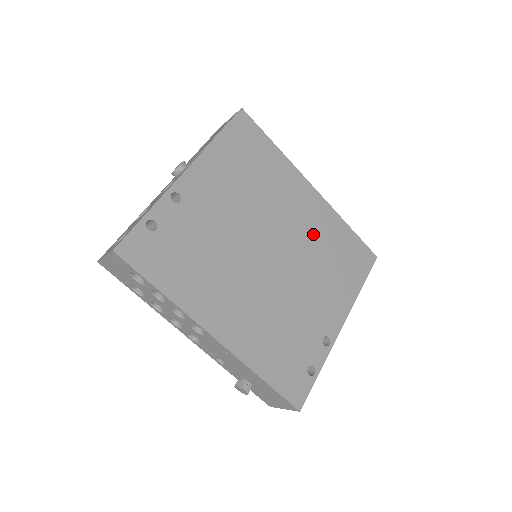
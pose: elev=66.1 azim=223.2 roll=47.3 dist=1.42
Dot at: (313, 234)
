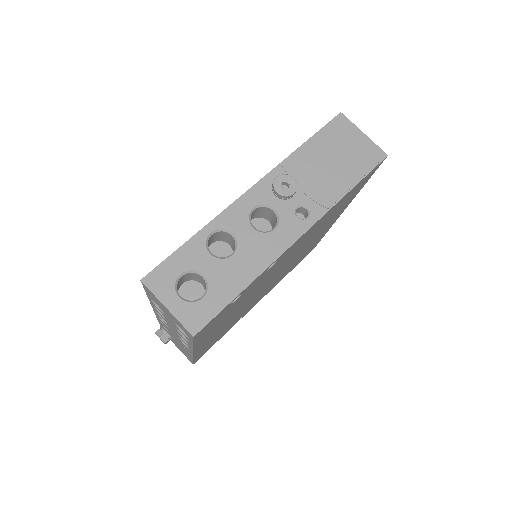
Dot at: occluded
